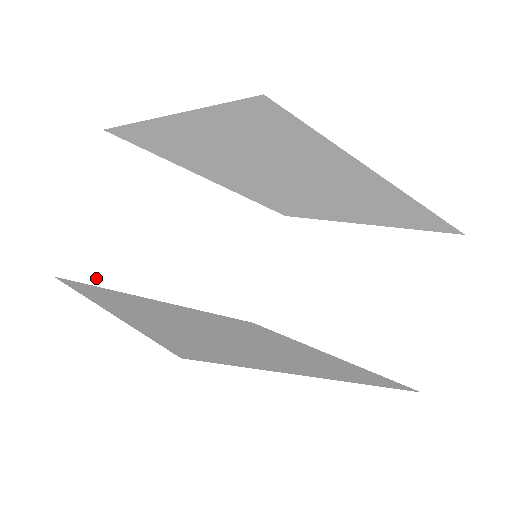
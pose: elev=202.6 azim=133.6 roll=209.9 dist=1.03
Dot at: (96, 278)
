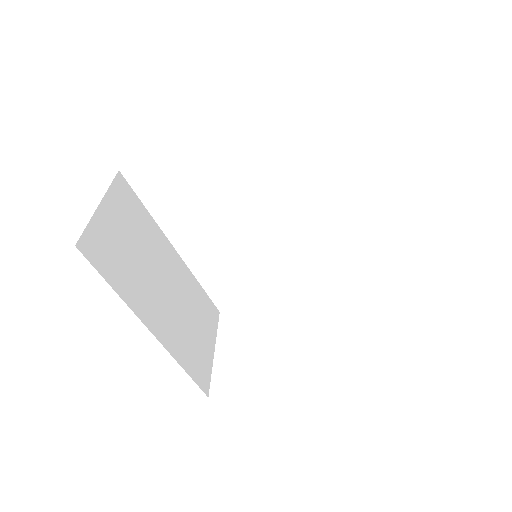
Dot at: (103, 270)
